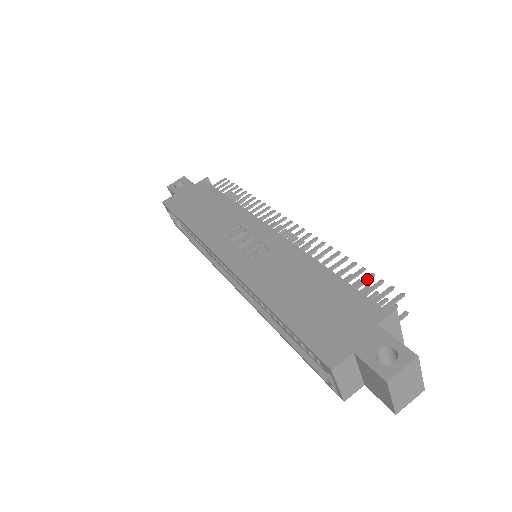
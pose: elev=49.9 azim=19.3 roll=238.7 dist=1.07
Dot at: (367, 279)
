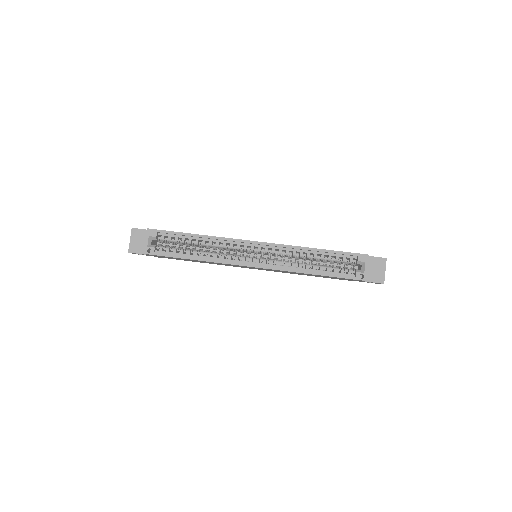
Dot at: occluded
